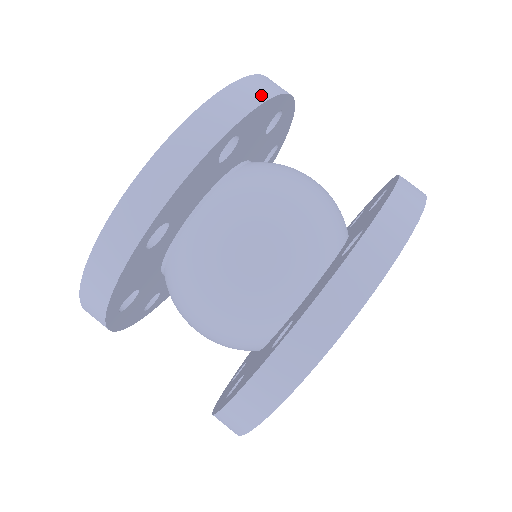
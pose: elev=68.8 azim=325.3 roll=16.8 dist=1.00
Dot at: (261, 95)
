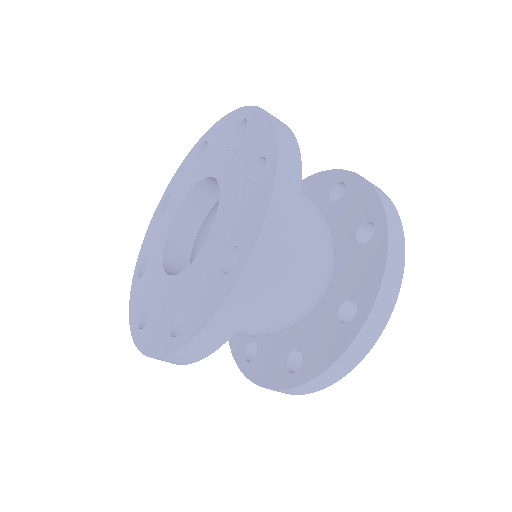
Dot at: (285, 229)
